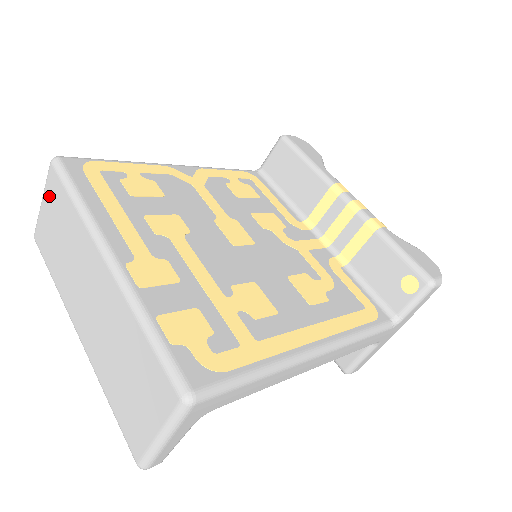
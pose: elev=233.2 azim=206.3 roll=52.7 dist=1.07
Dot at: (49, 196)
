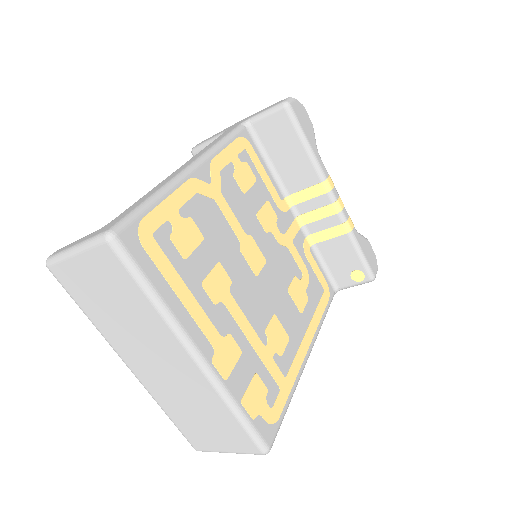
Dot at: (95, 263)
